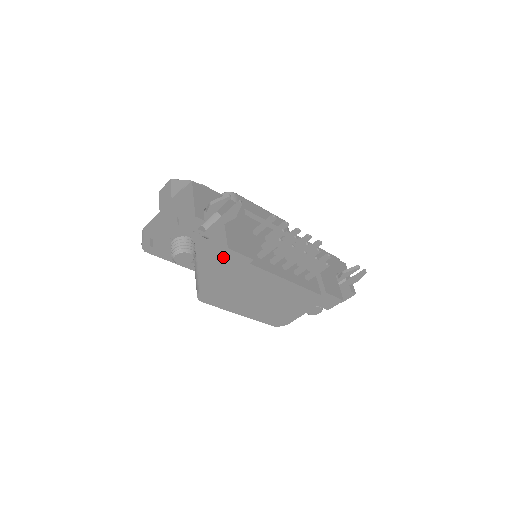
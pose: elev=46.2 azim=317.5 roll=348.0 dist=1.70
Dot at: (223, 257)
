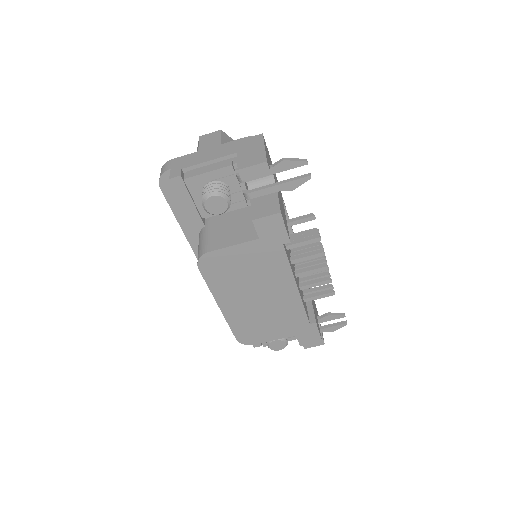
Dot at: (267, 221)
